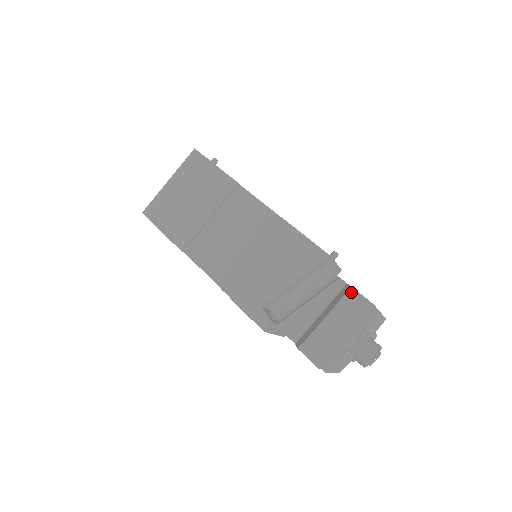
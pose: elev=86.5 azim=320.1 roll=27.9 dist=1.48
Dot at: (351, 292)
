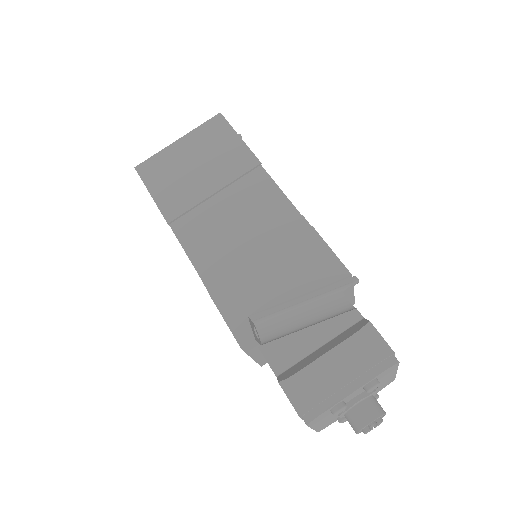
Dot at: (369, 329)
